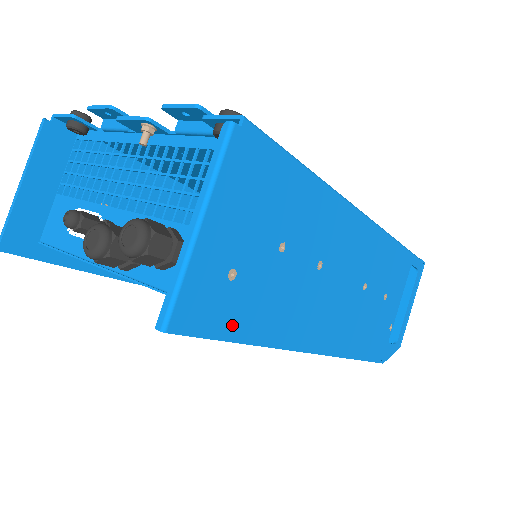
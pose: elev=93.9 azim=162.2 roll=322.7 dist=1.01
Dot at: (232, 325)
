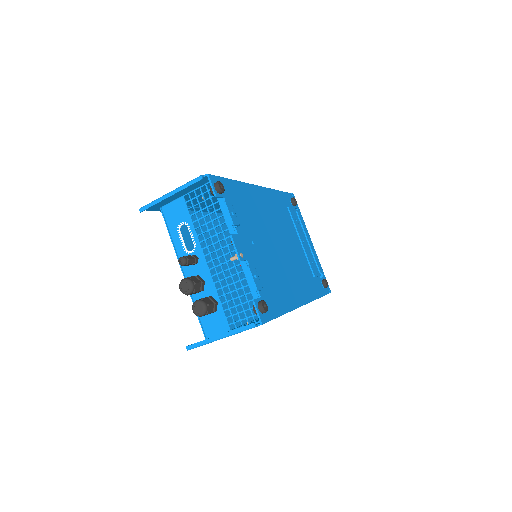
Dot at: occluded
